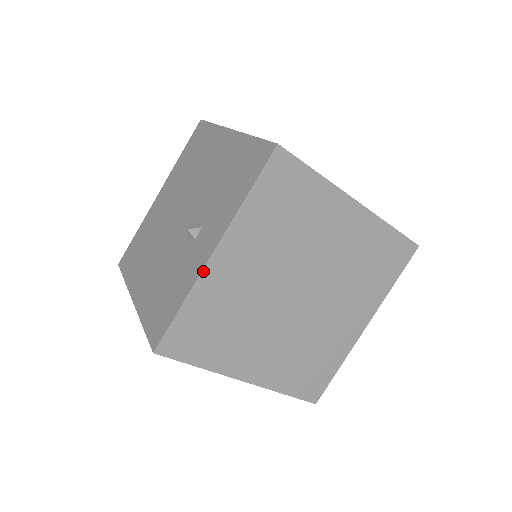
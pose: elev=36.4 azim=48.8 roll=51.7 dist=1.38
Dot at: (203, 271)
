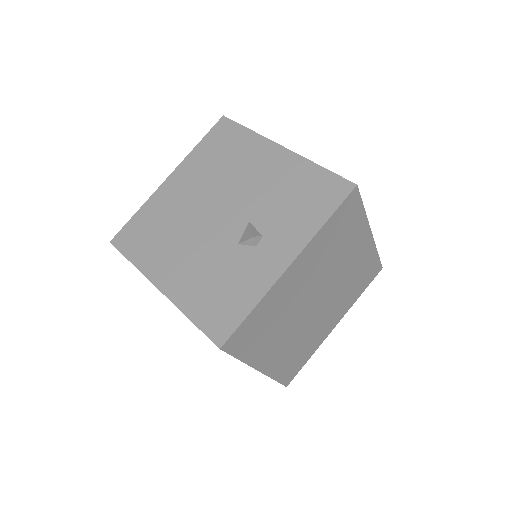
Dot at: (278, 280)
